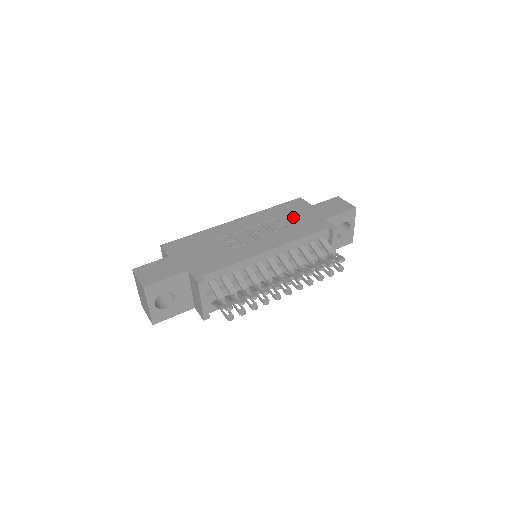
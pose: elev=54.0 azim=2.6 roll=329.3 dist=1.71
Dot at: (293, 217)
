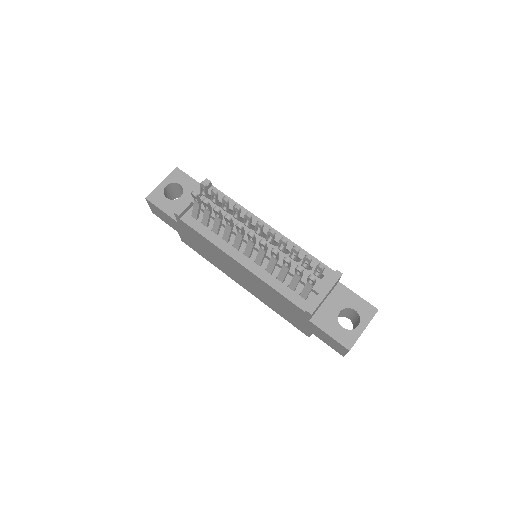
Dot at: occluded
